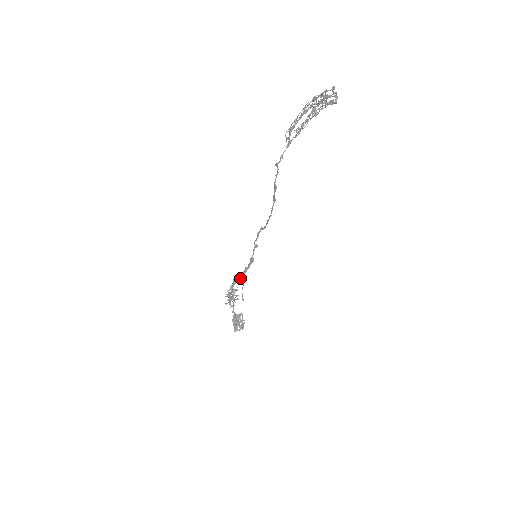
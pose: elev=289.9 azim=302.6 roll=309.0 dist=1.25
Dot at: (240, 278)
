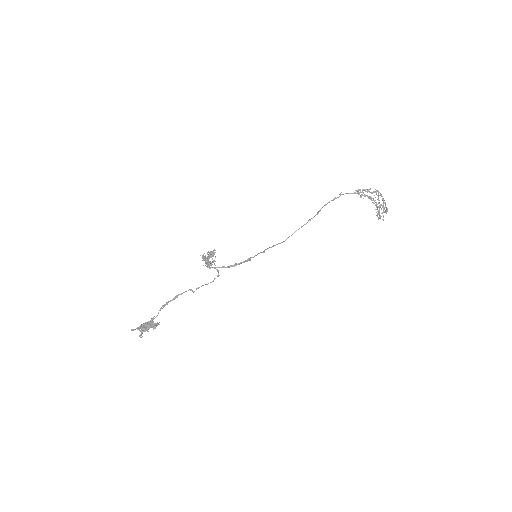
Dot at: (222, 267)
